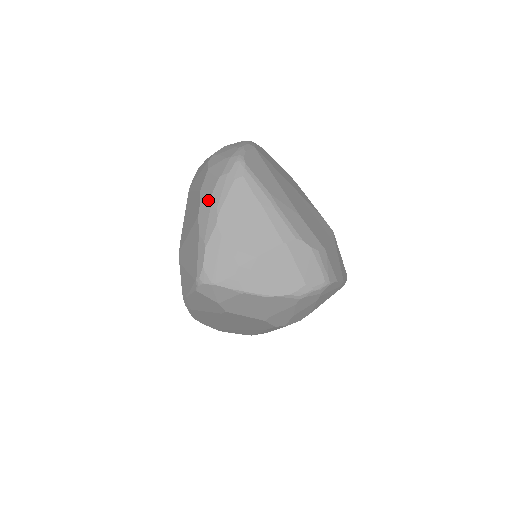
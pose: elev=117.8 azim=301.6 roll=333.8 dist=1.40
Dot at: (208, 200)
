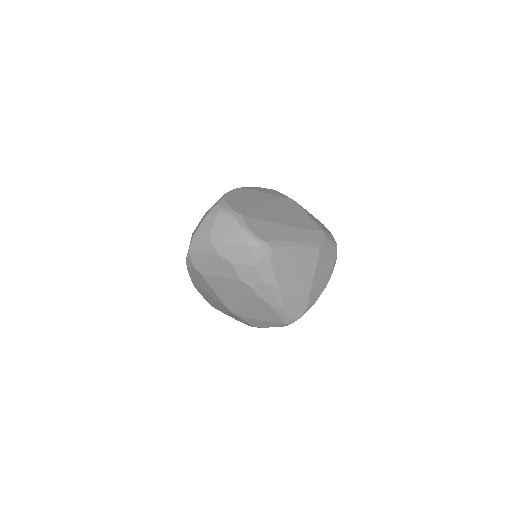
Dot at: (260, 284)
